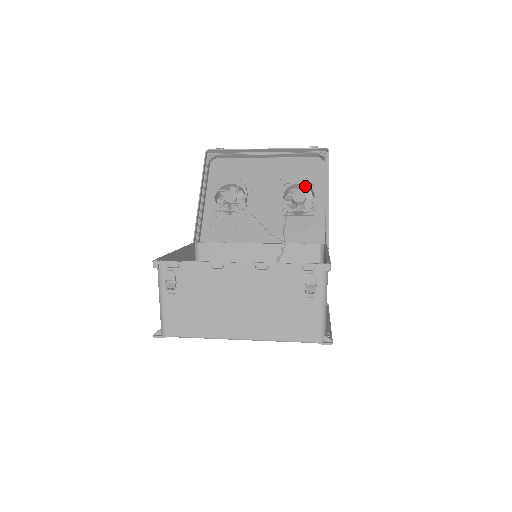
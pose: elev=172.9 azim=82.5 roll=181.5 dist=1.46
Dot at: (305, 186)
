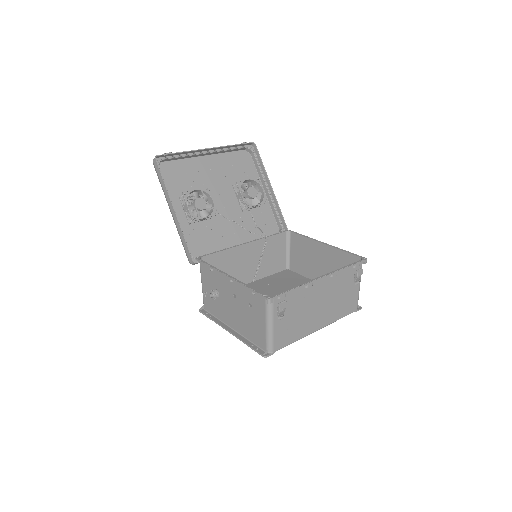
Dot at: (250, 181)
